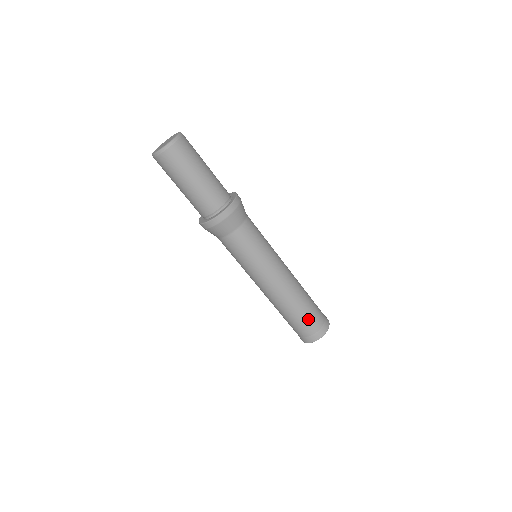
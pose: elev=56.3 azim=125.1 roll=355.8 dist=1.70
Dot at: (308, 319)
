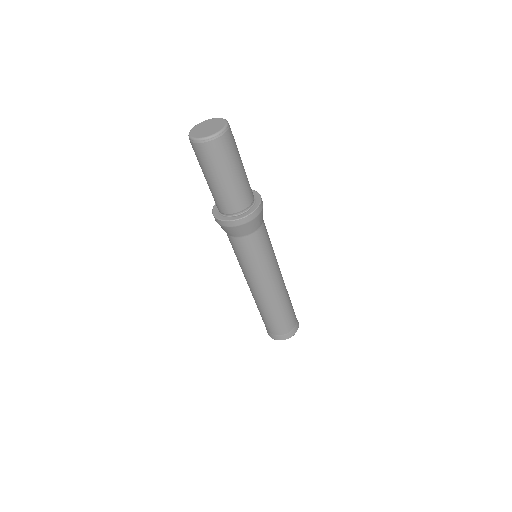
Dot at: (279, 324)
